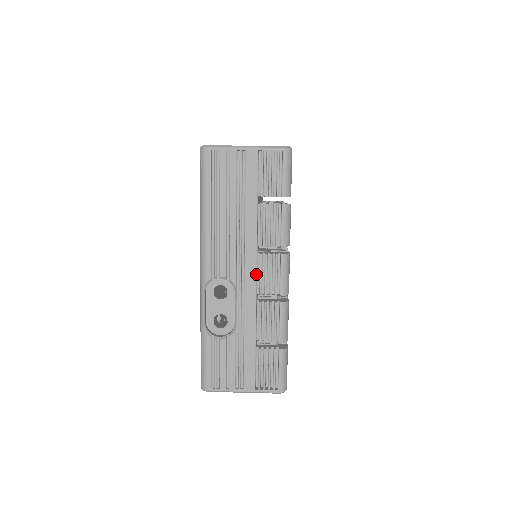
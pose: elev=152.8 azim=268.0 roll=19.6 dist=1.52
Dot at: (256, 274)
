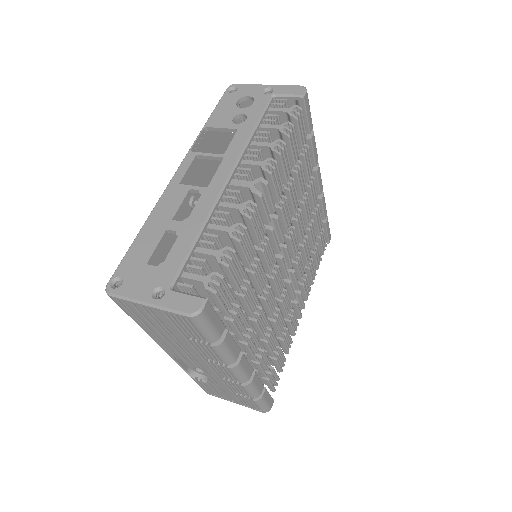
Dot at: (211, 368)
